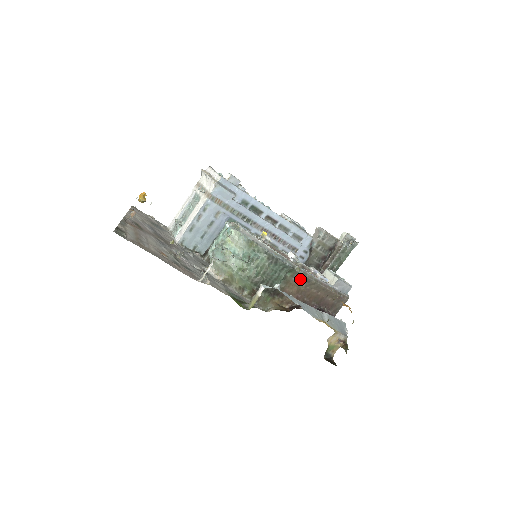
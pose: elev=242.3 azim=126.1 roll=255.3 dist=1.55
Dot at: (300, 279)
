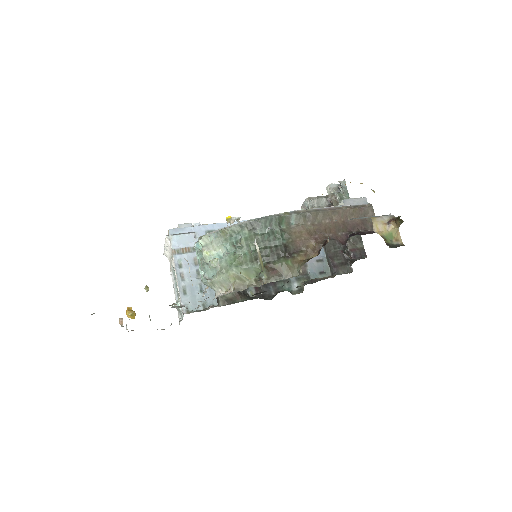
Dot at: (299, 221)
